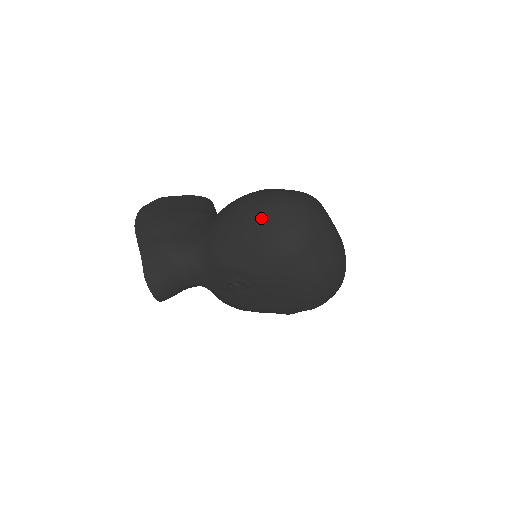
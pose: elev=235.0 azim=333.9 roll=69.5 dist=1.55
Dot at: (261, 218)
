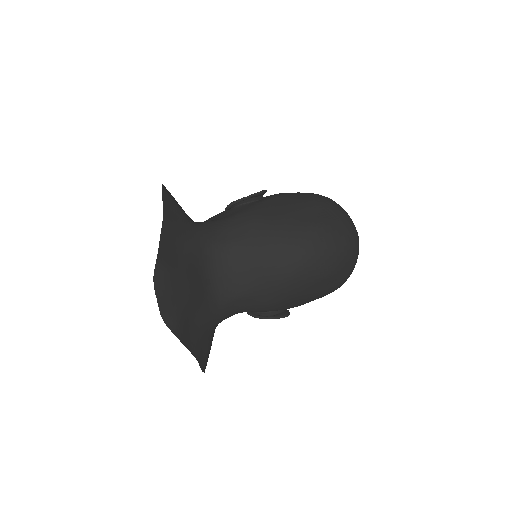
Dot at: (335, 276)
